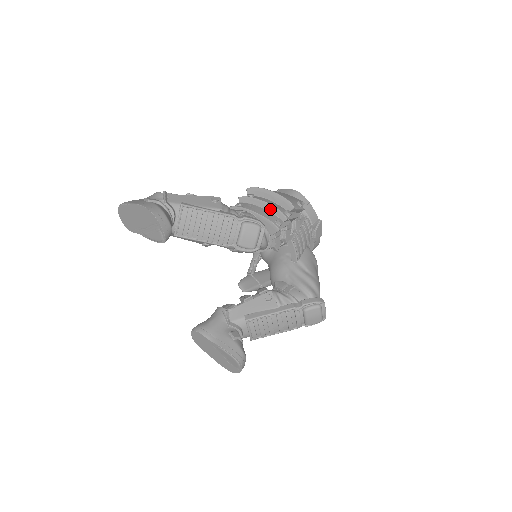
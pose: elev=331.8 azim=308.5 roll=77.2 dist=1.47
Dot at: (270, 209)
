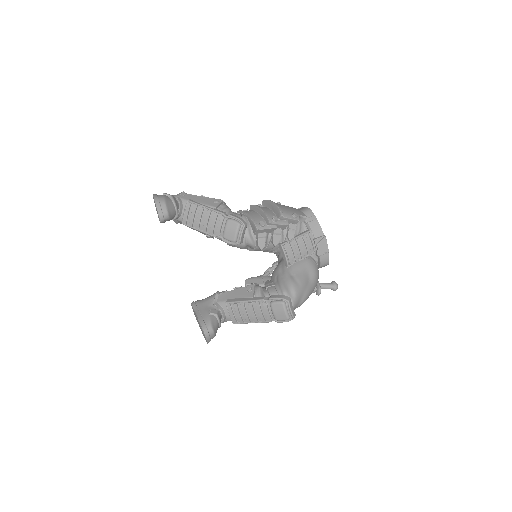
Dot at: (262, 215)
